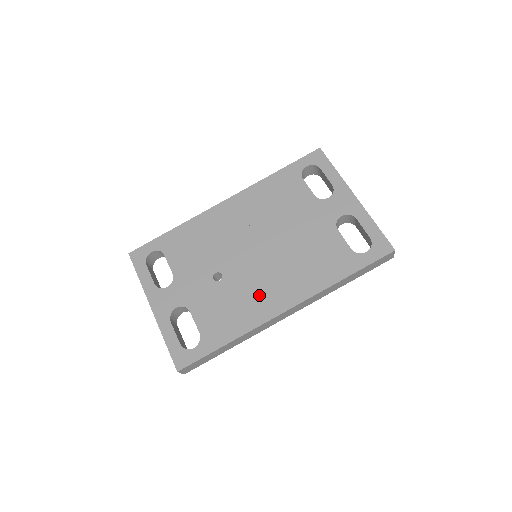
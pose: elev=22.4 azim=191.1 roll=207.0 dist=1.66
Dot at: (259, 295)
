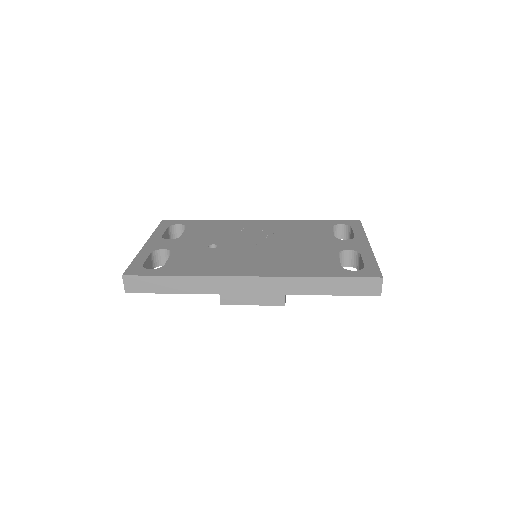
Dot at: (235, 263)
